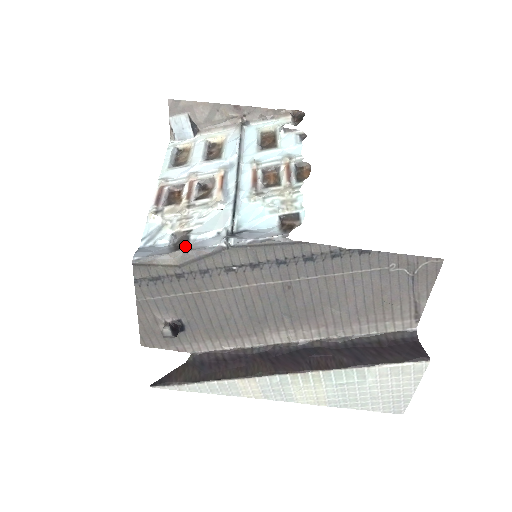
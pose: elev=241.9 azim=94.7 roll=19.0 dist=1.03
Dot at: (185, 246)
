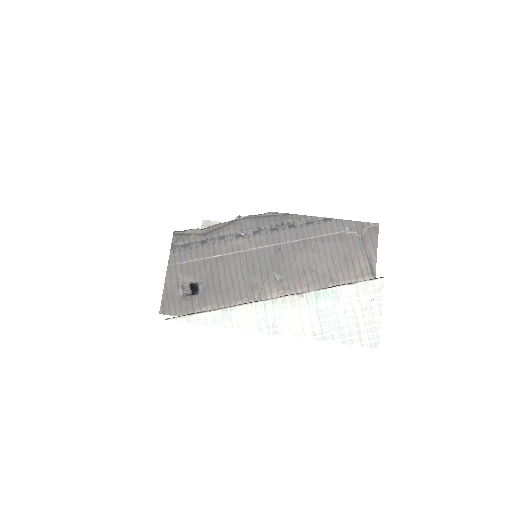
Dot at: occluded
